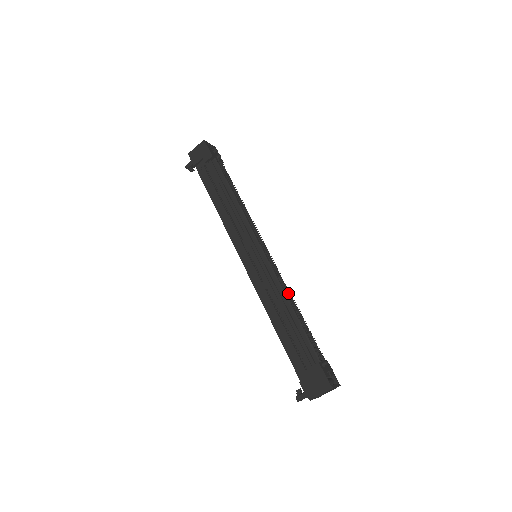
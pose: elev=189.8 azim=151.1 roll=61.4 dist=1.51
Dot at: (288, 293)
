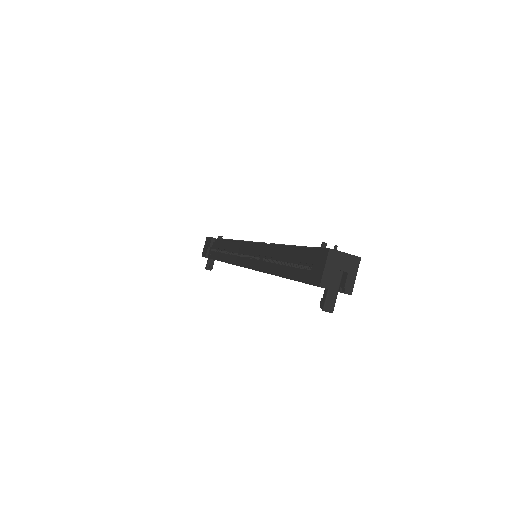
Dot at: occluded
